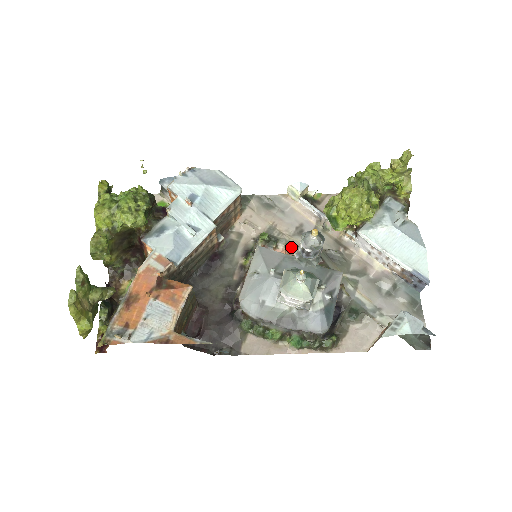
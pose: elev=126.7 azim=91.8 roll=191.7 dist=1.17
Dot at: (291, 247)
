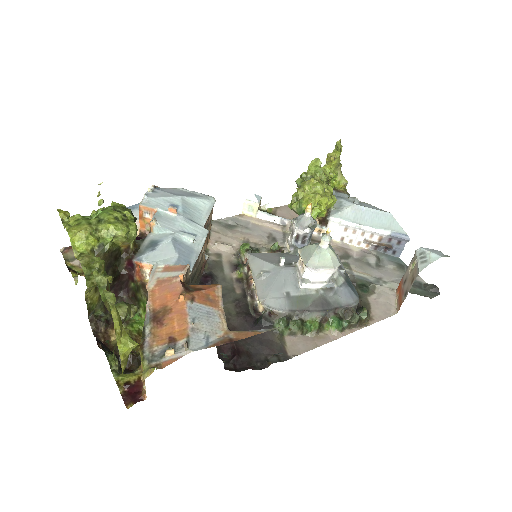
Dot at: (278, 247)
